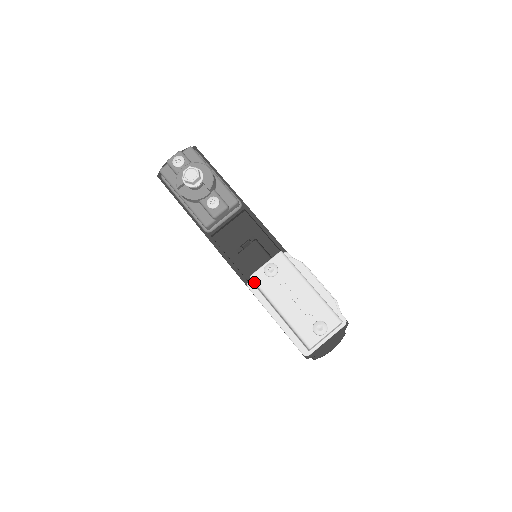
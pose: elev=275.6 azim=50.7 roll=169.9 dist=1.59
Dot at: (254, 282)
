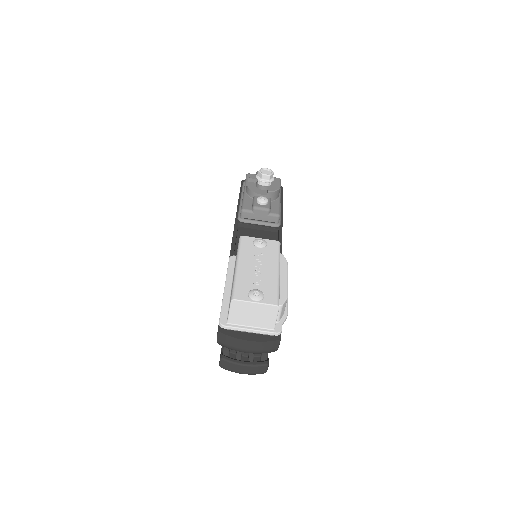
Dot at: (240, 240)
